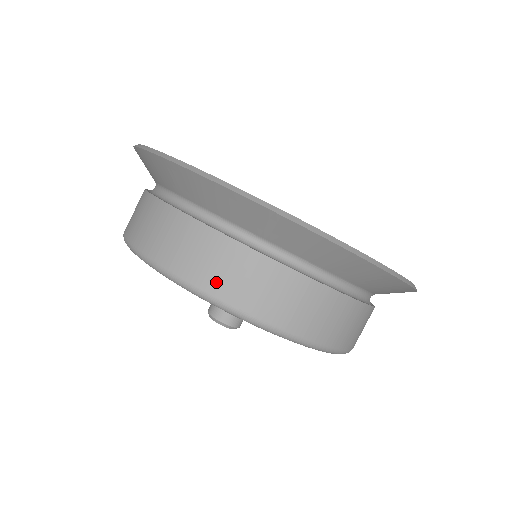
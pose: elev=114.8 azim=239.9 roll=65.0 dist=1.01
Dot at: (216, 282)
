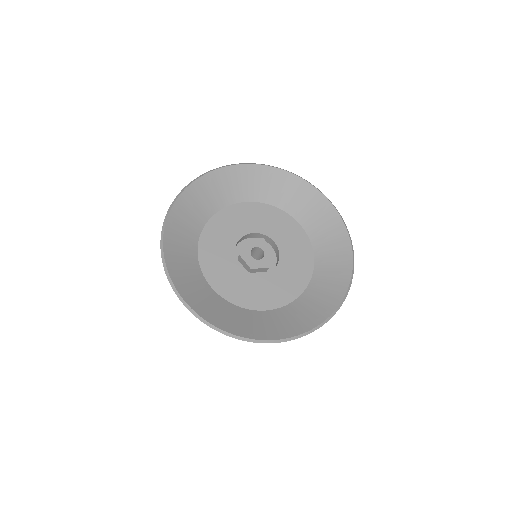
Dot at: occluded
